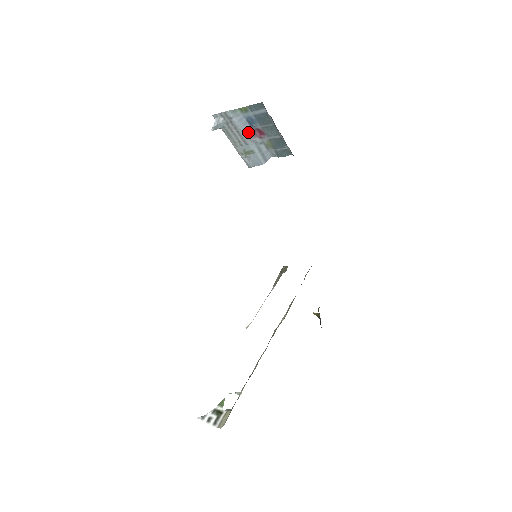
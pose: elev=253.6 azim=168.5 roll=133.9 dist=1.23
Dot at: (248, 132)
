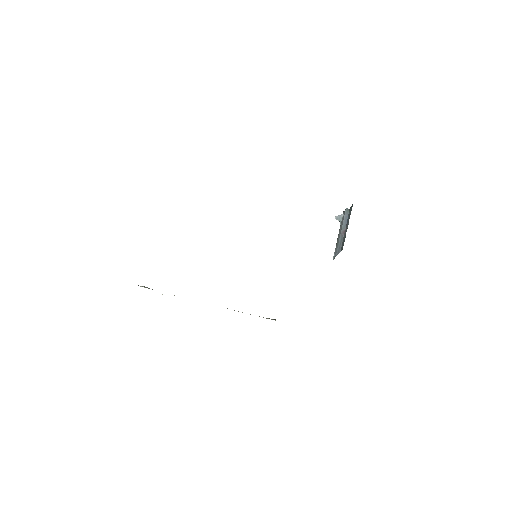
Dot at: (344, 228)
